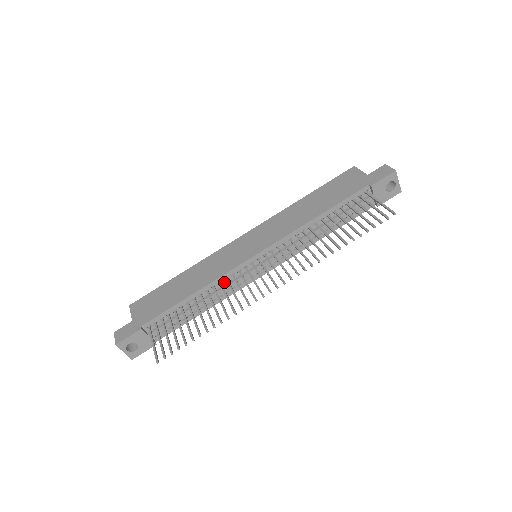
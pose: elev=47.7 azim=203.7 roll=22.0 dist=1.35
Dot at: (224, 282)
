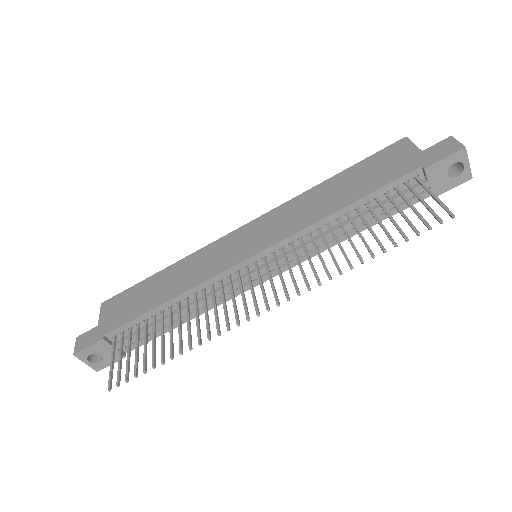
Dot at: (209, 289)
